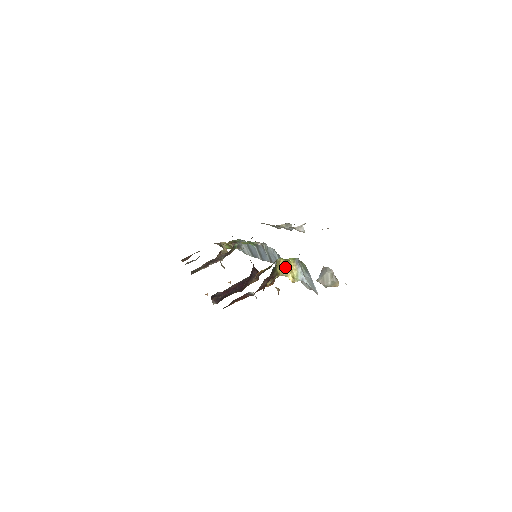
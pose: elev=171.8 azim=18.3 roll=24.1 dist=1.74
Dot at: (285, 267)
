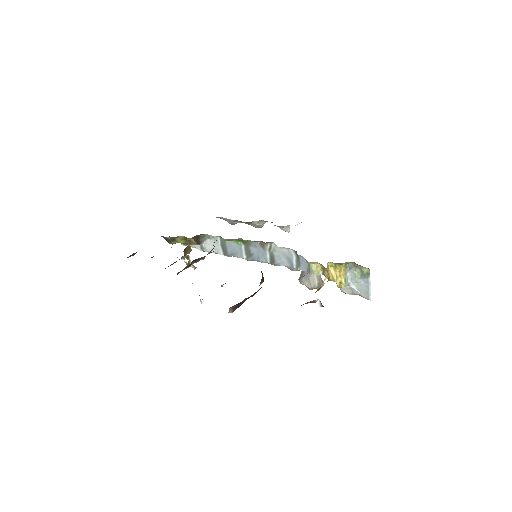
Dot at: (331, 271)
